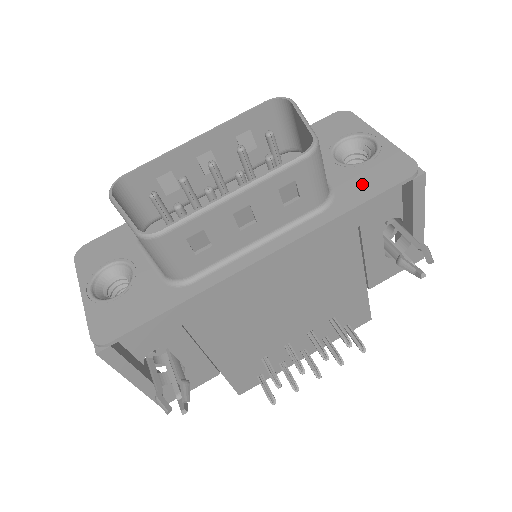
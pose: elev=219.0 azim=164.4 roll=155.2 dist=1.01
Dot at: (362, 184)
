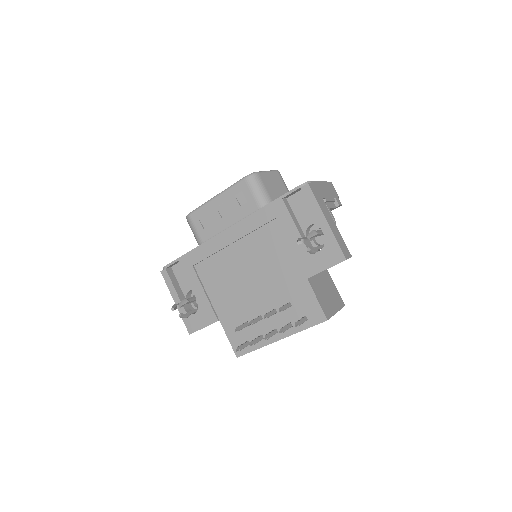
Dot at: occluded
